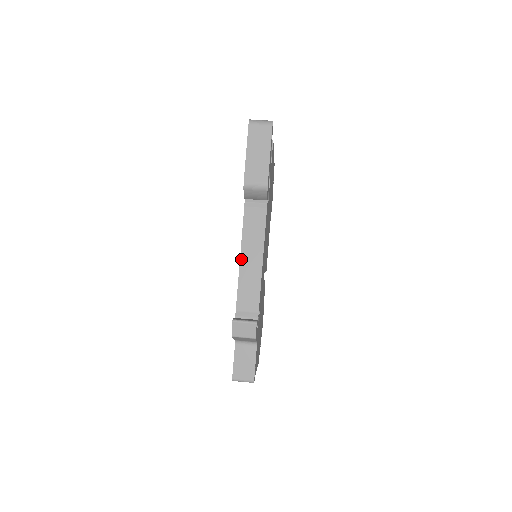
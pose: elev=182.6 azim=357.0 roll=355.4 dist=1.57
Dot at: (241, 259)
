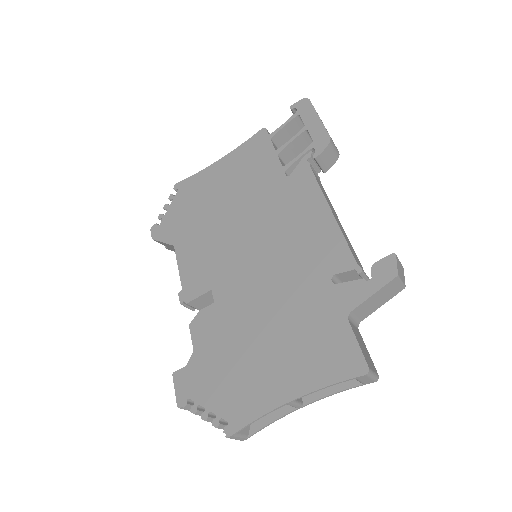
Dot at: occluded
